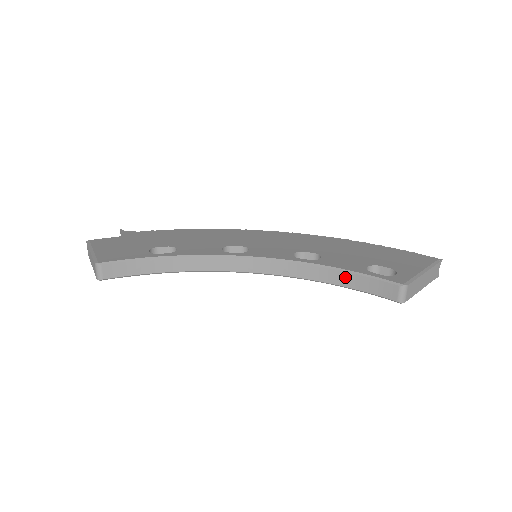
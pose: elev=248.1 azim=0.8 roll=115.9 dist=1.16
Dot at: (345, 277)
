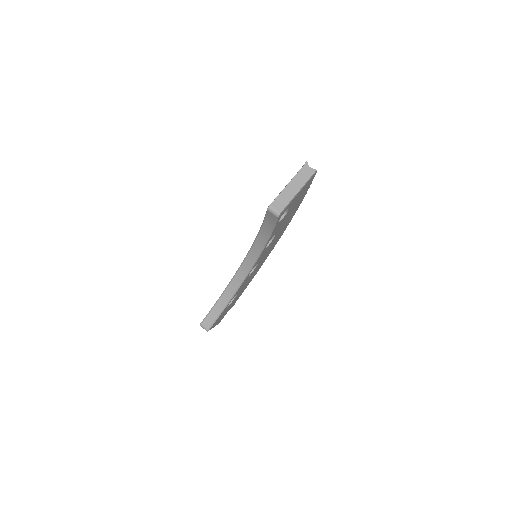
Dot at: (265, 229)
